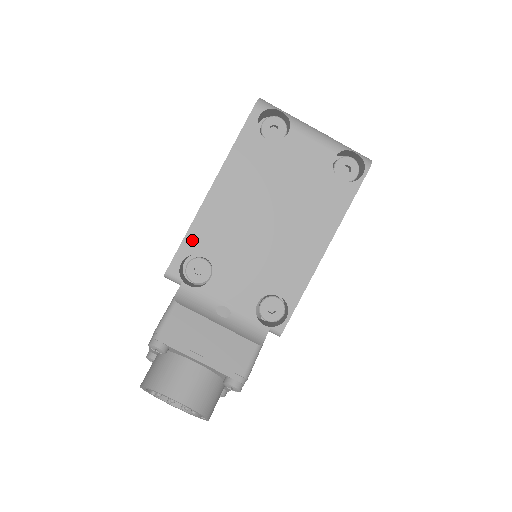
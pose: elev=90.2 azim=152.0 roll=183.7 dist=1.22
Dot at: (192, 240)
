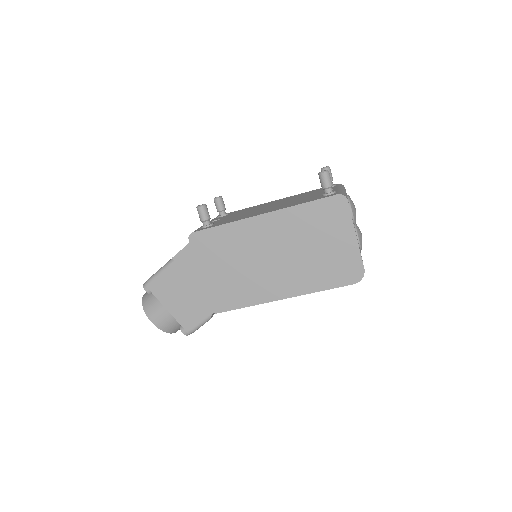
Dot at: occluded
